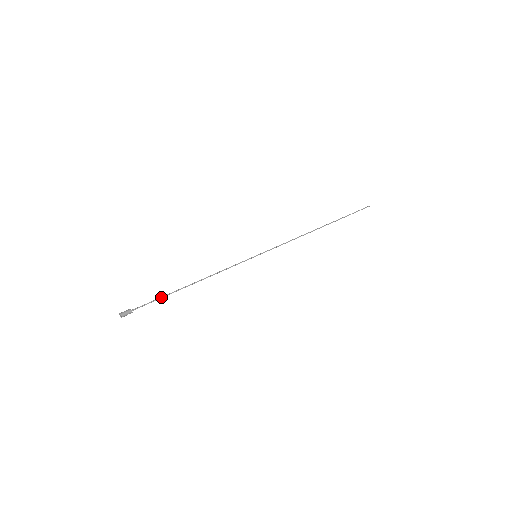
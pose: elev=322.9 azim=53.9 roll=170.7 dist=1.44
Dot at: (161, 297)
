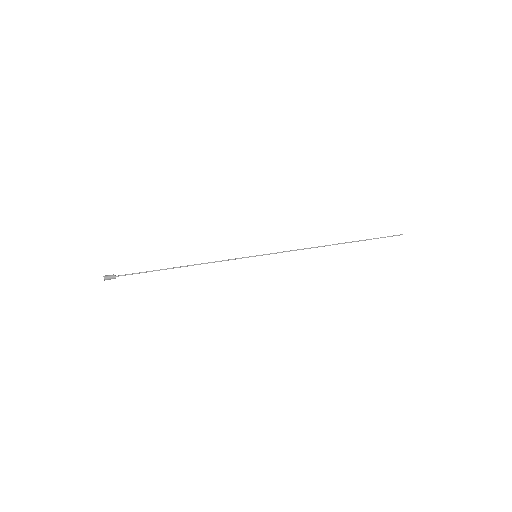
Dot at: (147, 271)
